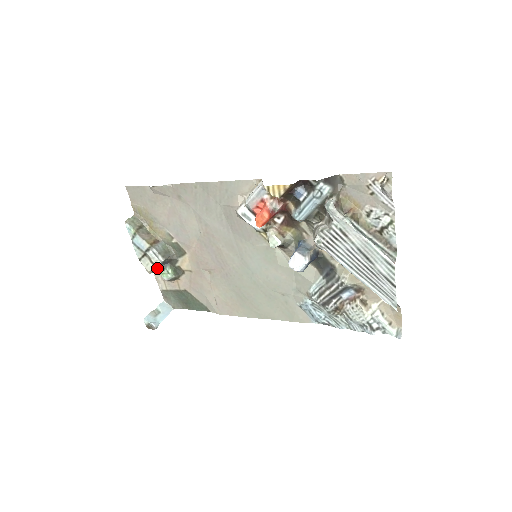
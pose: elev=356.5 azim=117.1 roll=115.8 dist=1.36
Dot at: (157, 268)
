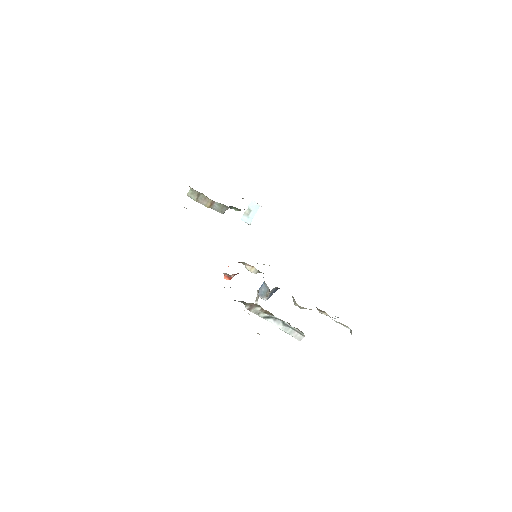
Dot at: occluded
